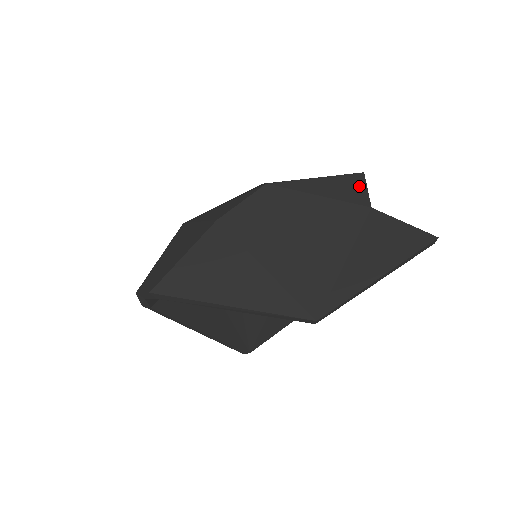
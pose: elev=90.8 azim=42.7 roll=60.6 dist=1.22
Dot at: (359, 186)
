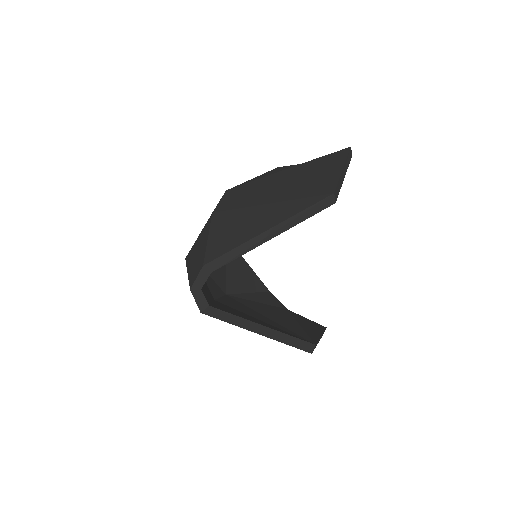
Dot at: (282, 168)
